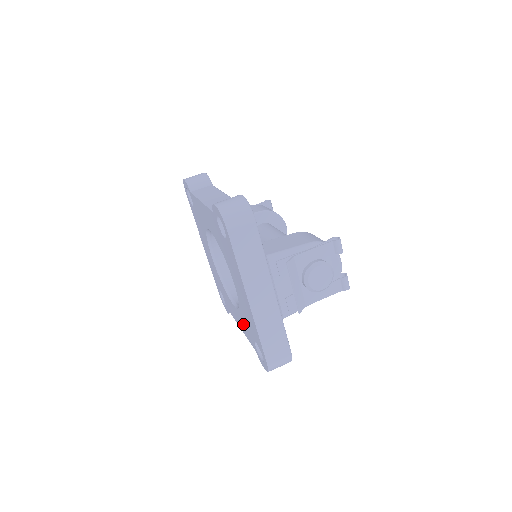
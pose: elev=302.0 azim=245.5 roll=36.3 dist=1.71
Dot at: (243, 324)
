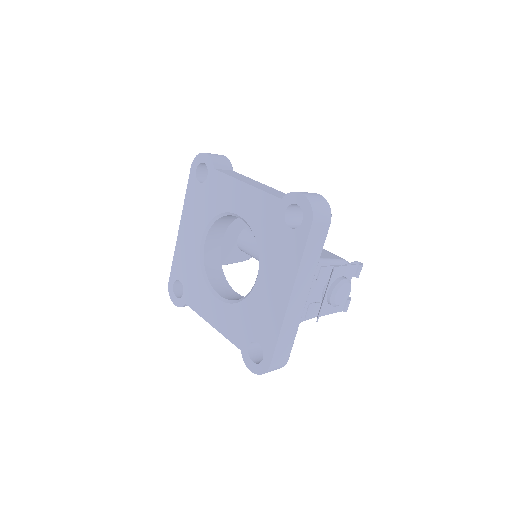
Dot at: (231, 321)
